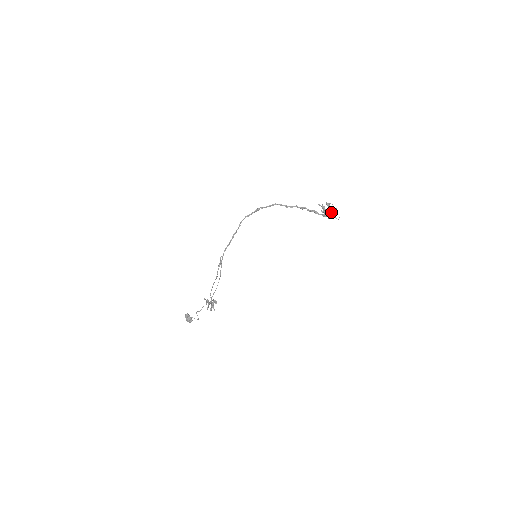
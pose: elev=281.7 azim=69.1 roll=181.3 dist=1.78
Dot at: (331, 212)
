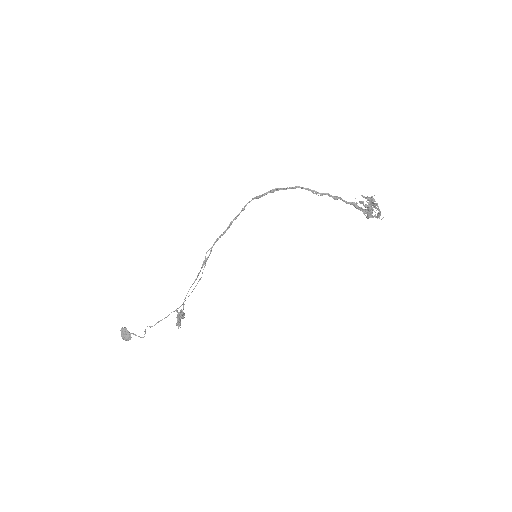
Dot at: occluded
